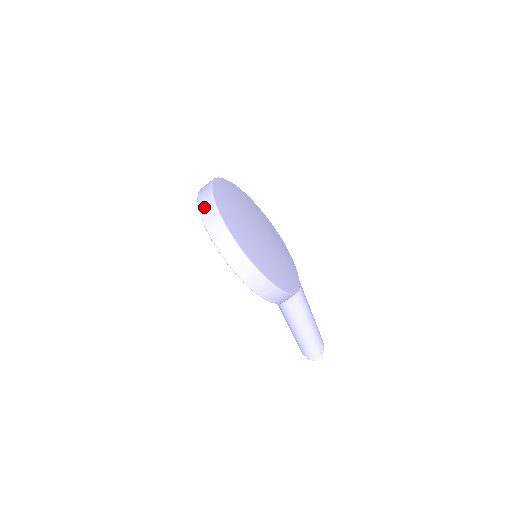
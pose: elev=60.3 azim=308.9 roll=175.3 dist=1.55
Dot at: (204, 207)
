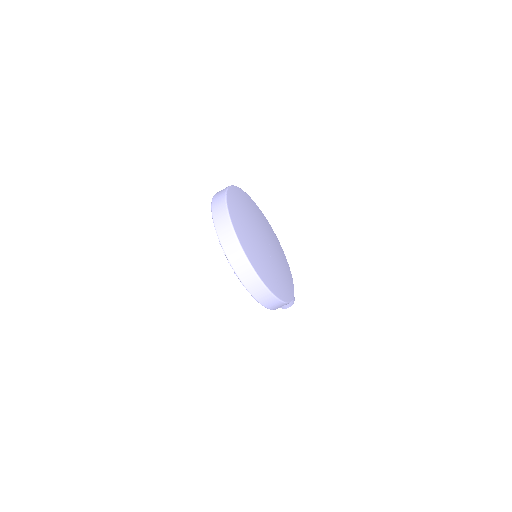
Dot at: (228, 246)
